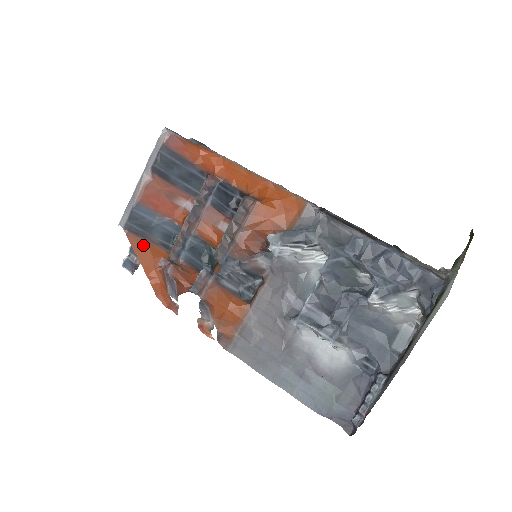
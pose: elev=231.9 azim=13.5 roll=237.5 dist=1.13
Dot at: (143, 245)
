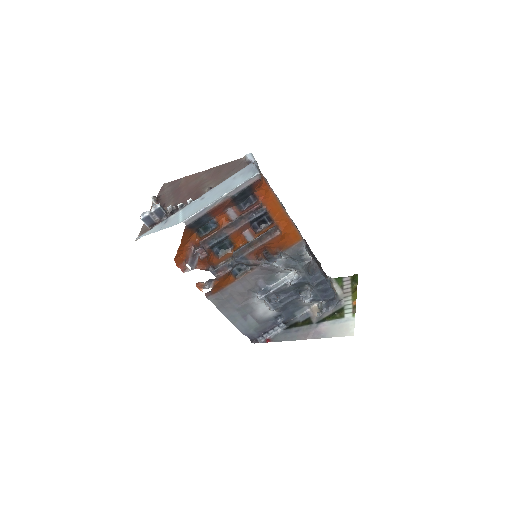
Dot at: (188, 233)
